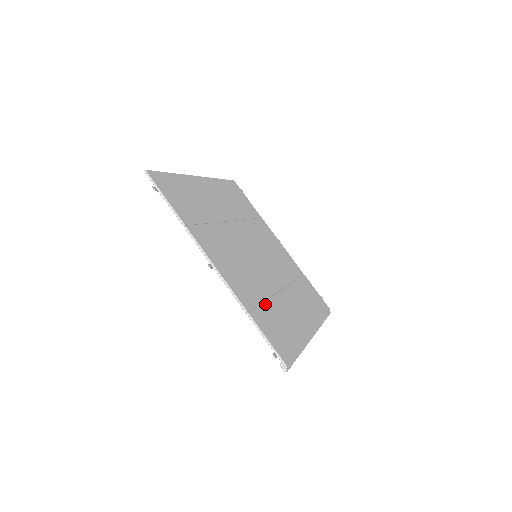
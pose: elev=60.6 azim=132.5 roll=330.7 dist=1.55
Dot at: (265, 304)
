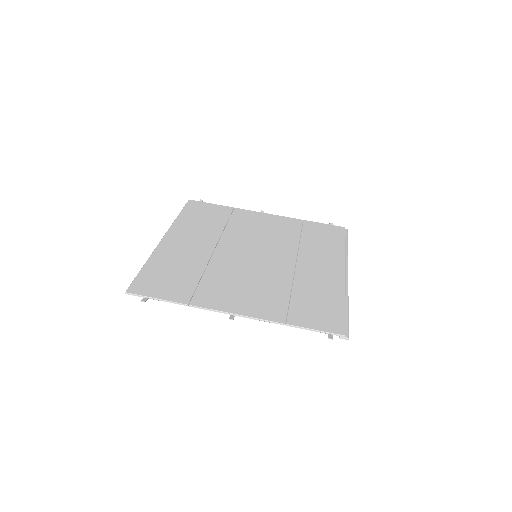
Dot at: (293, 297)
